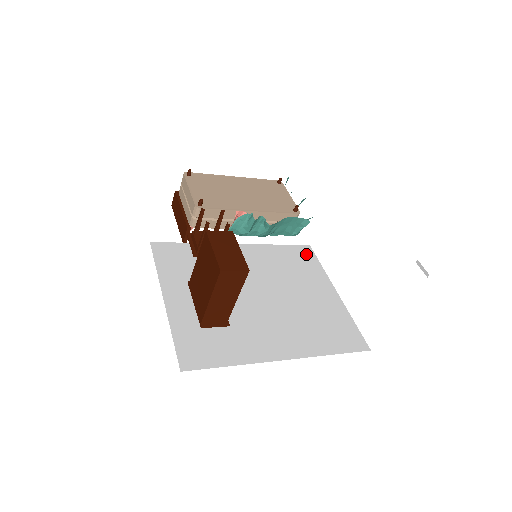
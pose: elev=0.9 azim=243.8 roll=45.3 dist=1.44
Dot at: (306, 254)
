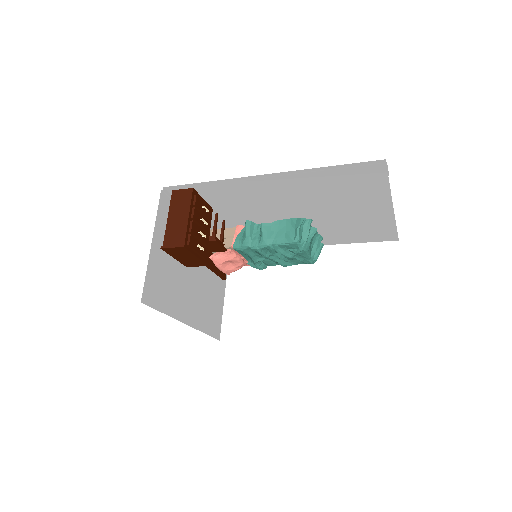
Dot at: occluded
